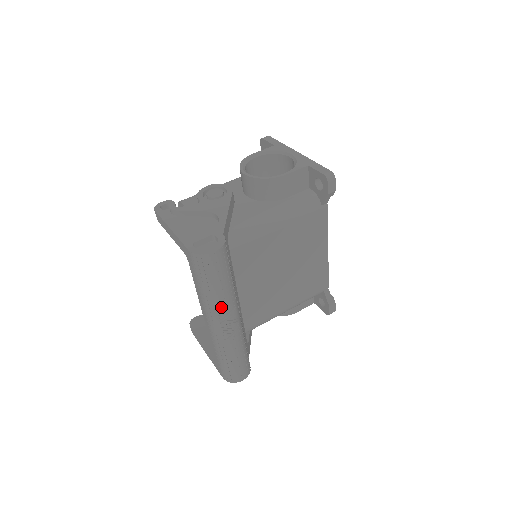
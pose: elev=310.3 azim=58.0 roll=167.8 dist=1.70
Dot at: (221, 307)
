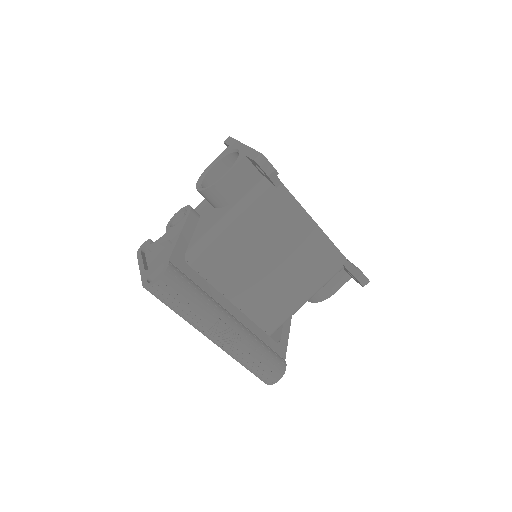
Dot at: (202, 324)
